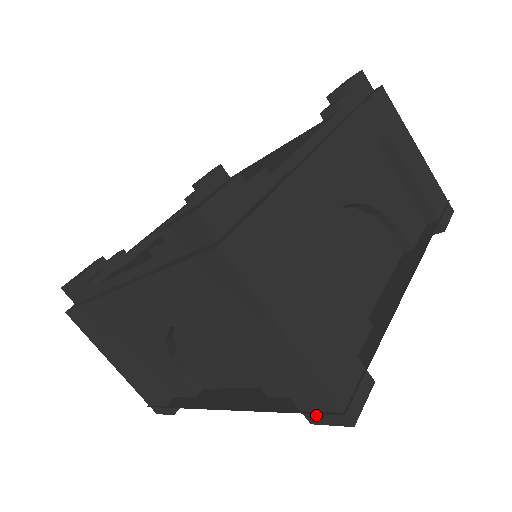
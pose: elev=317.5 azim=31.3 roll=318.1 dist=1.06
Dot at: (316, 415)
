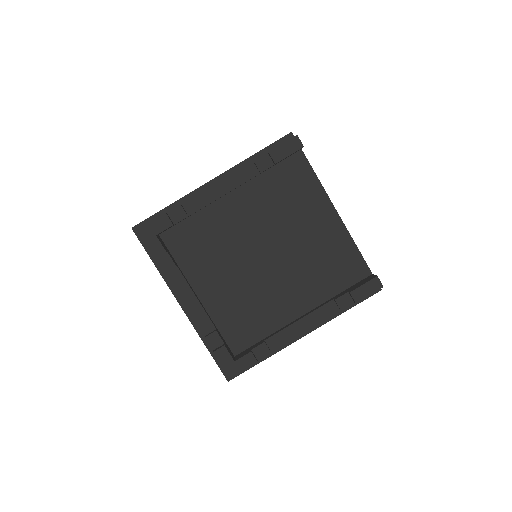
Dot at: occluded
